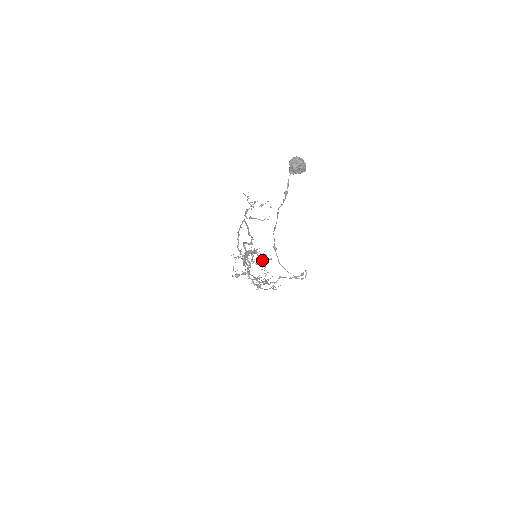
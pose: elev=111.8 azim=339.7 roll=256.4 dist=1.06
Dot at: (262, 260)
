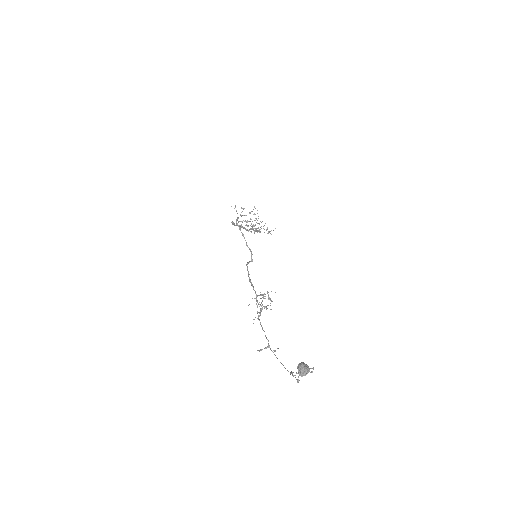
Dot at: (269, 299)
